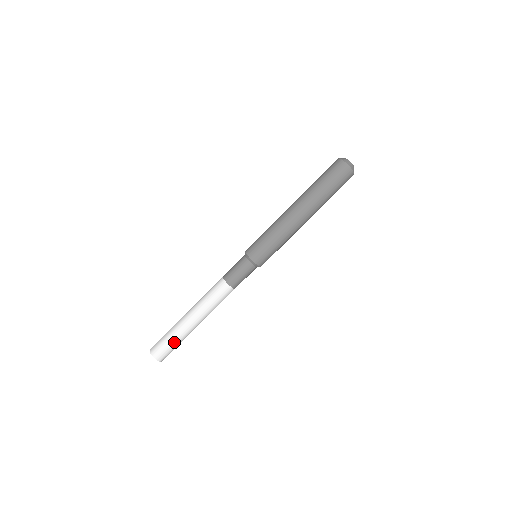
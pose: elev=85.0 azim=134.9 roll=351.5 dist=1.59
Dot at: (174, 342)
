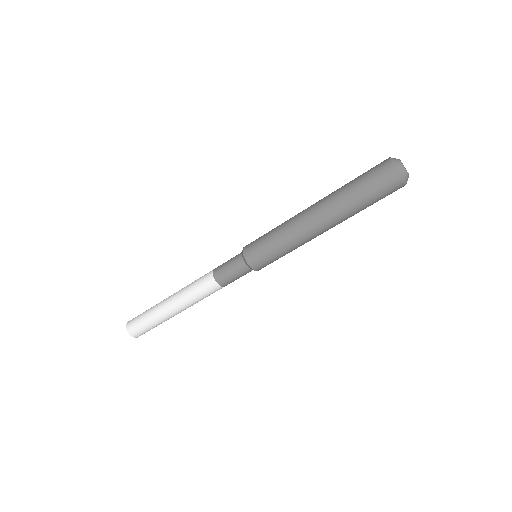
Dot at: (147, 320)
